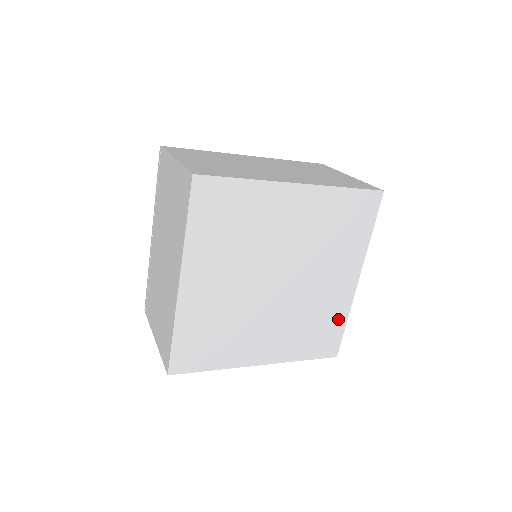
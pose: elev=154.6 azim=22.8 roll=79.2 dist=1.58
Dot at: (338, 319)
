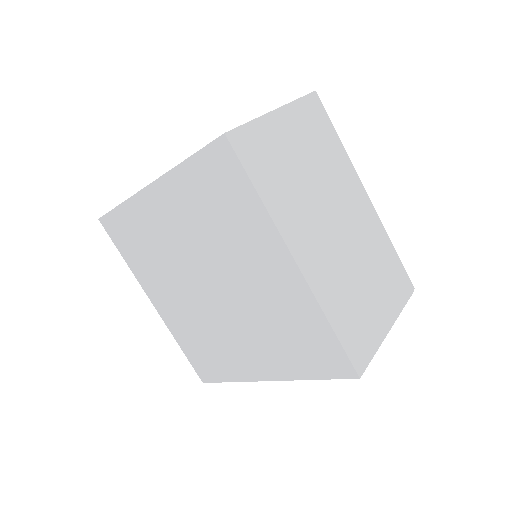
Dot at: (227, 371)
